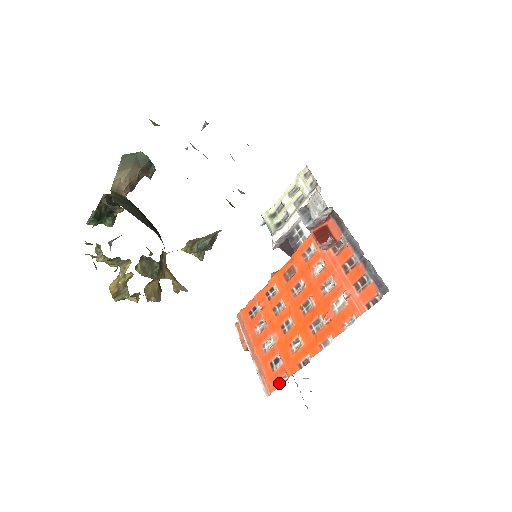
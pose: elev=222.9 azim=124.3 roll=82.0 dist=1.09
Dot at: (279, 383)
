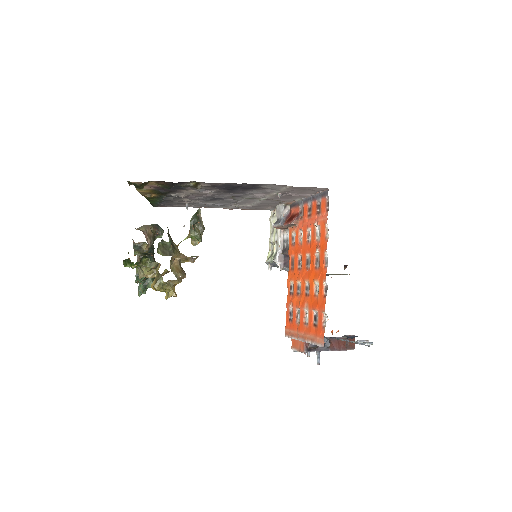
Dot at: (323, 326)
